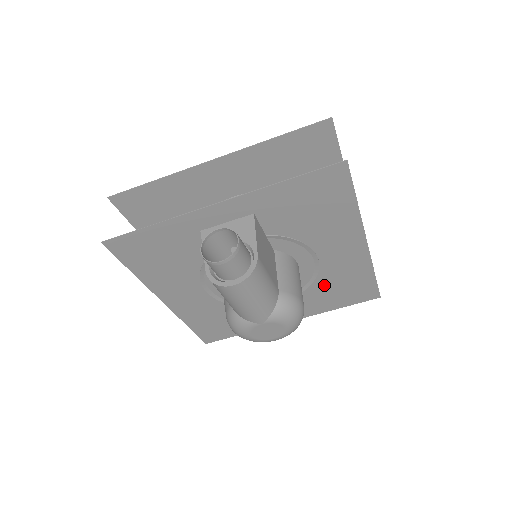
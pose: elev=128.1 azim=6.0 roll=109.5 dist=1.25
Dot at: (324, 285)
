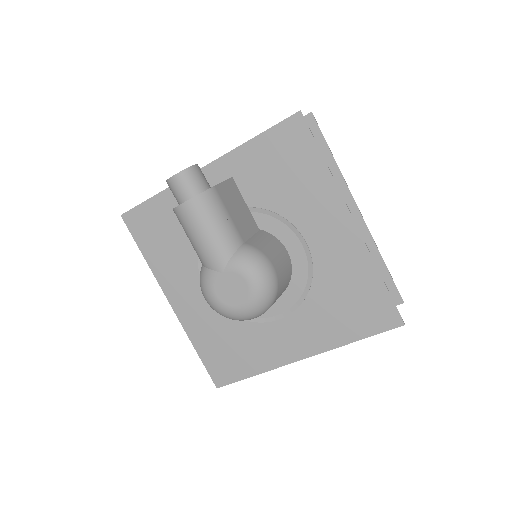
Dot at: (326, 293)
